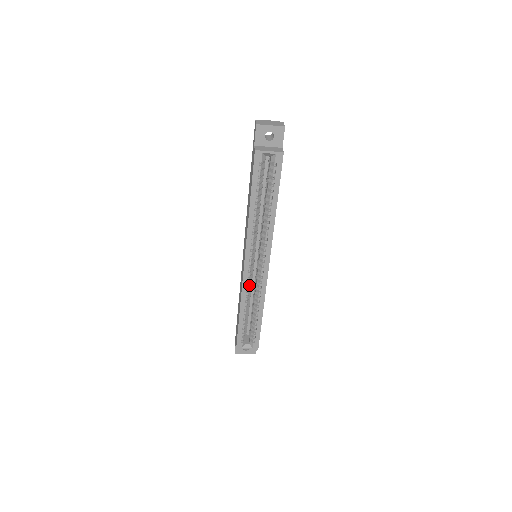
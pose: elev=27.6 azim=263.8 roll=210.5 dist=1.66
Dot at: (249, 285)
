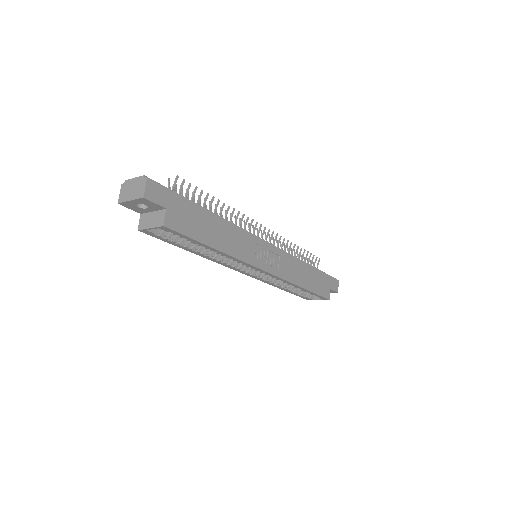
Dot at: (268, 277)
